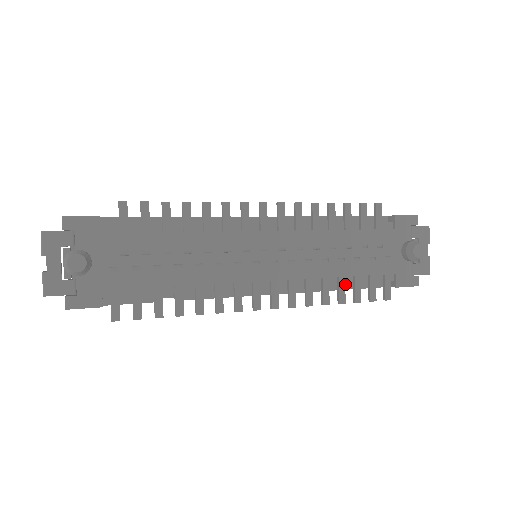
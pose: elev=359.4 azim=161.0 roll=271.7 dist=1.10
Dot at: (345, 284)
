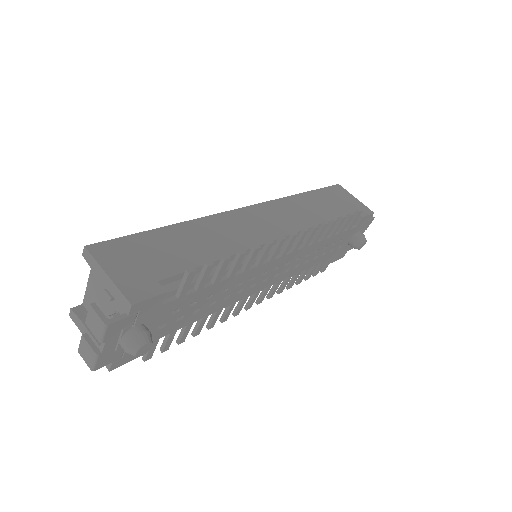
Dot at: occluded
